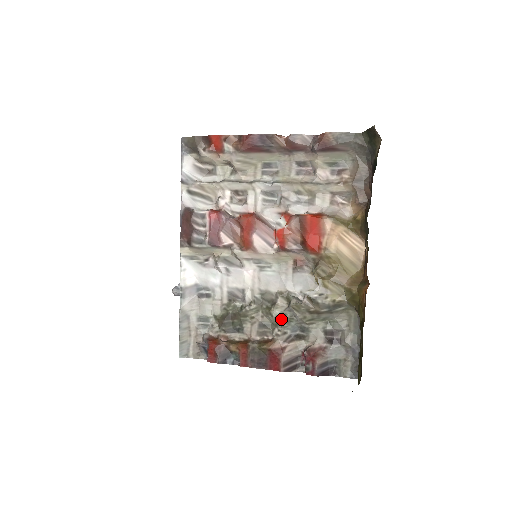
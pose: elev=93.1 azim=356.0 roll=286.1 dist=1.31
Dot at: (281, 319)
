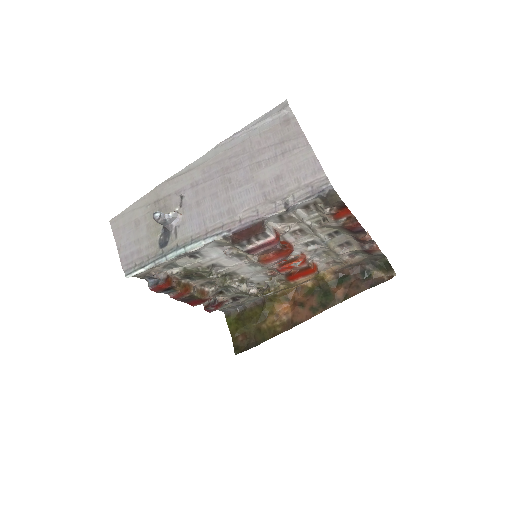
Dot at: (225, 286)
